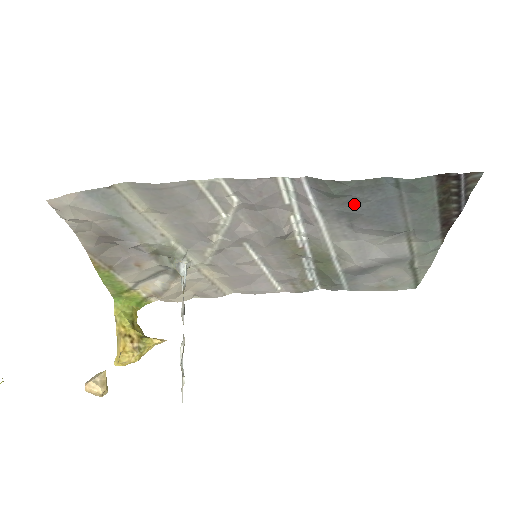
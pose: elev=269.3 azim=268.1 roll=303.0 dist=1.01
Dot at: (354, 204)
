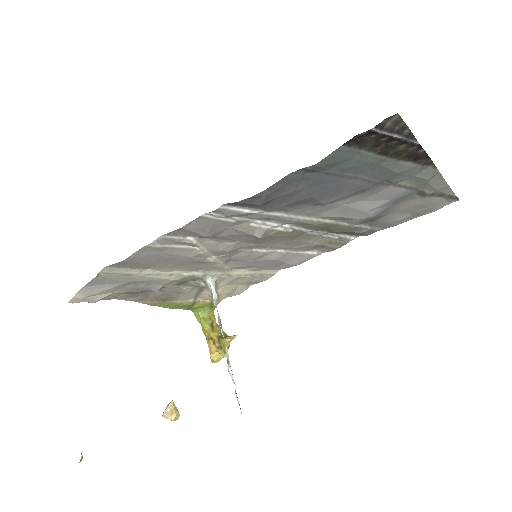
Dot at: (292, 197)
